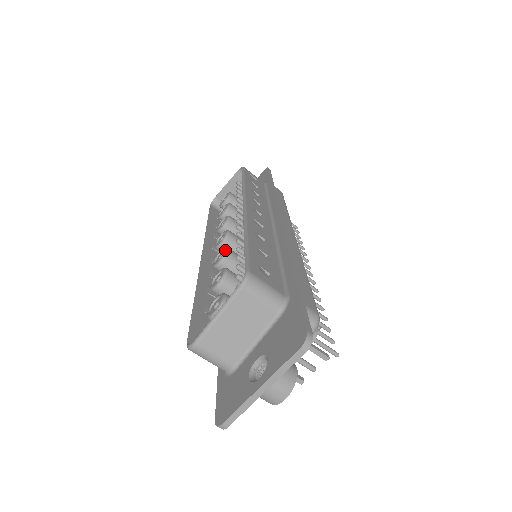
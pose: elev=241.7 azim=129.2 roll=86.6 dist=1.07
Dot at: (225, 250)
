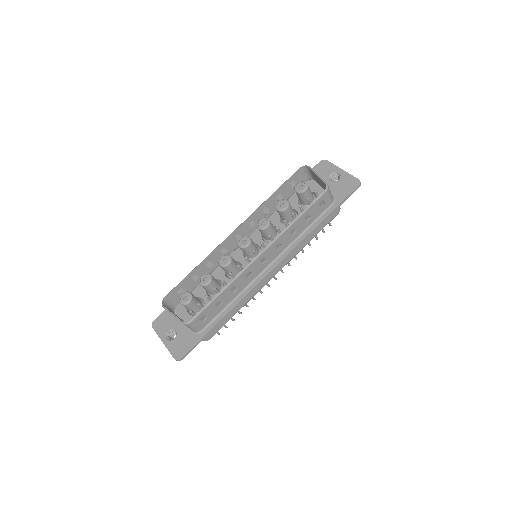
Dot at: (226, 264)
